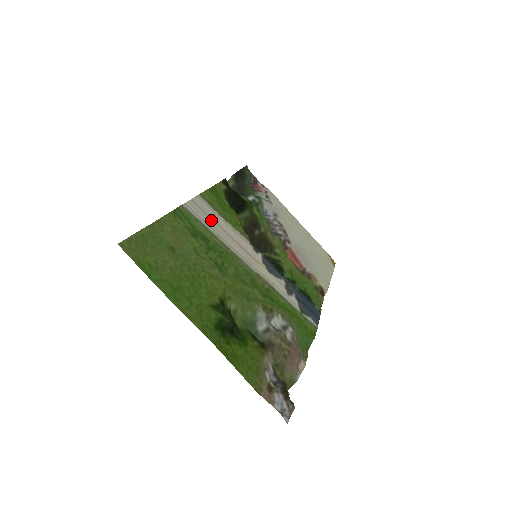
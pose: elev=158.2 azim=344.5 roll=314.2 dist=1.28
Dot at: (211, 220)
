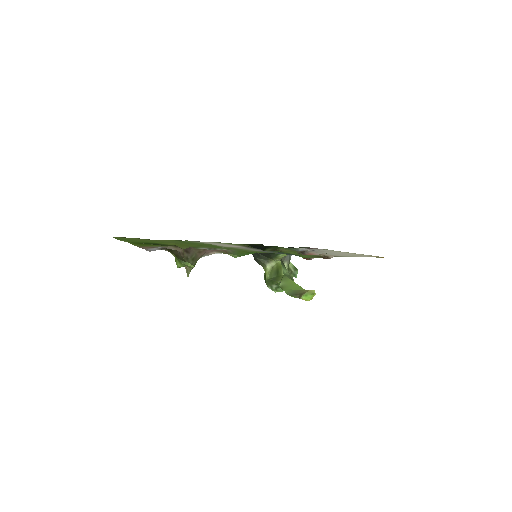
Dot at: occluded
